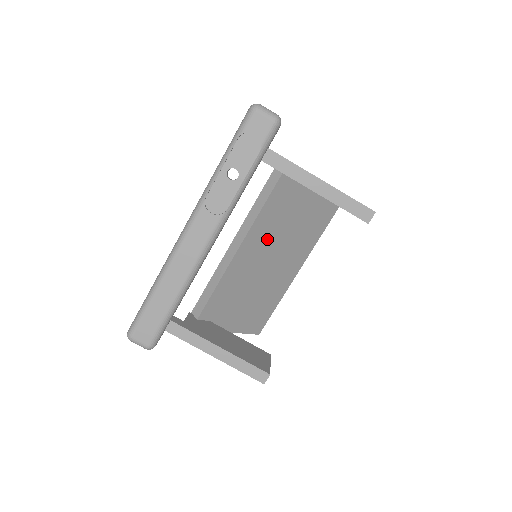
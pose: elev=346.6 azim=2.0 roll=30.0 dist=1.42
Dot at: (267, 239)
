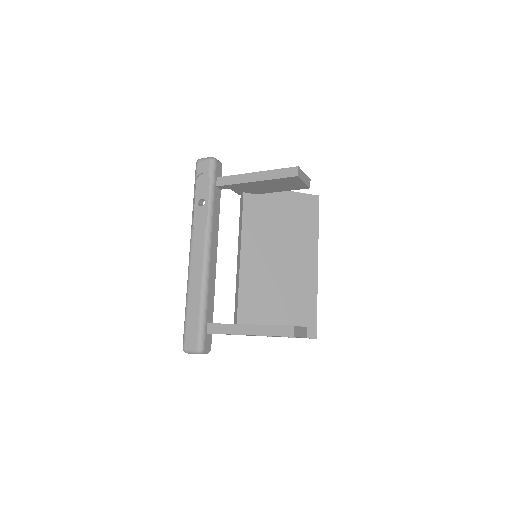
Dot at: (263, 245)
